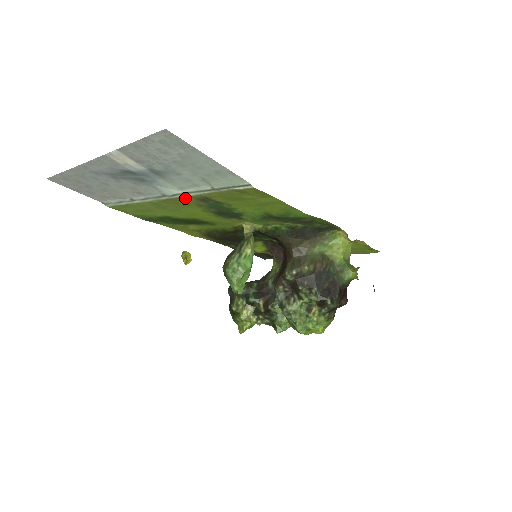
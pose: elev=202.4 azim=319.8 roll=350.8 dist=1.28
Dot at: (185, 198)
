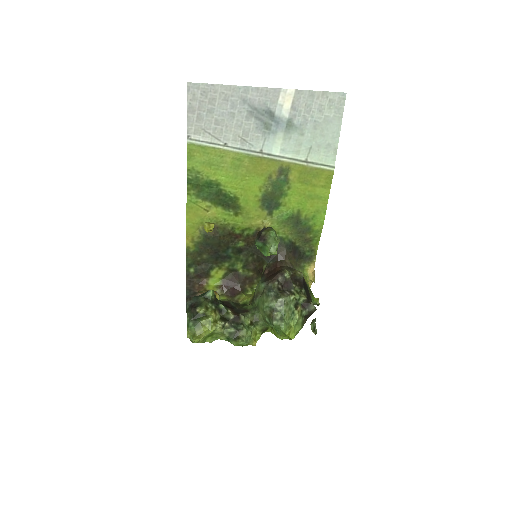
Dot at: (273, 162)
